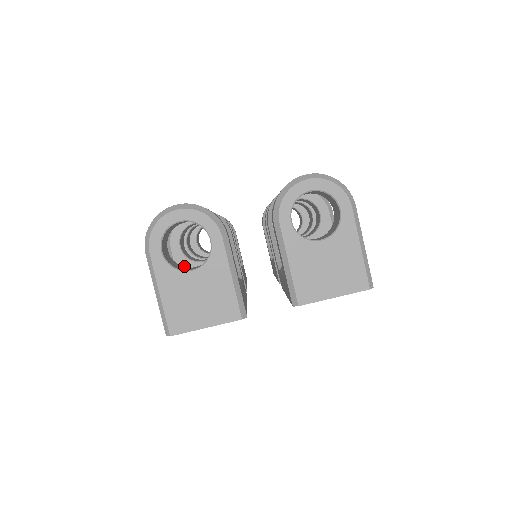
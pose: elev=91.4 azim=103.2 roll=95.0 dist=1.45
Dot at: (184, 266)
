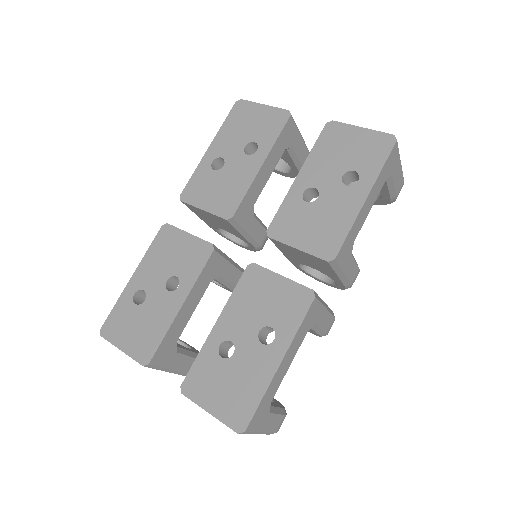
Dot at: occluded
